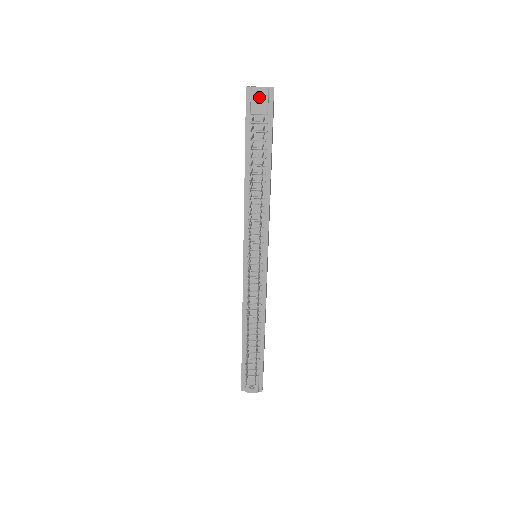
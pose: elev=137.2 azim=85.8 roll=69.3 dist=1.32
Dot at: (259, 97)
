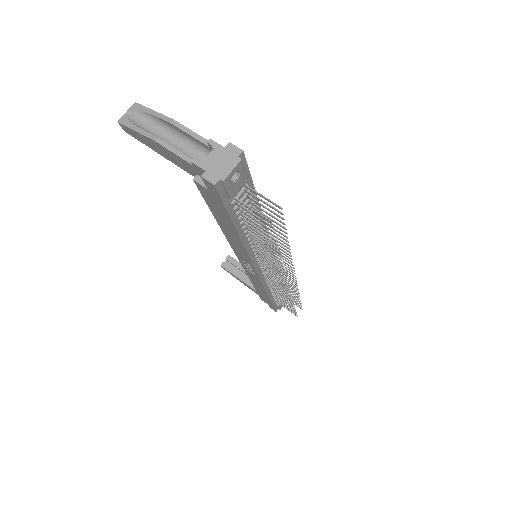
Dot at: (144, 131)
